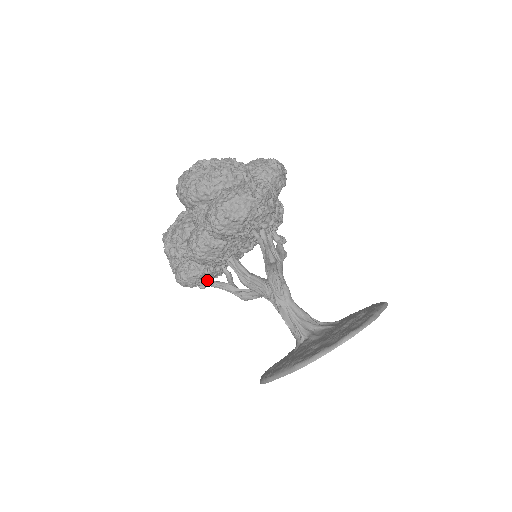
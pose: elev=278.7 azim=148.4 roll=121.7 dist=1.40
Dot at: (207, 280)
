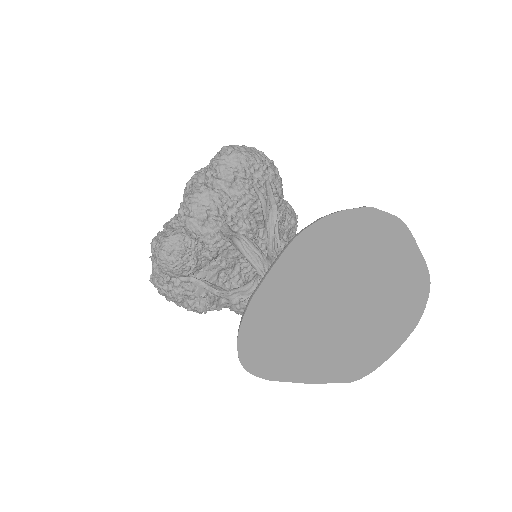
Dot at: (191, 263)
